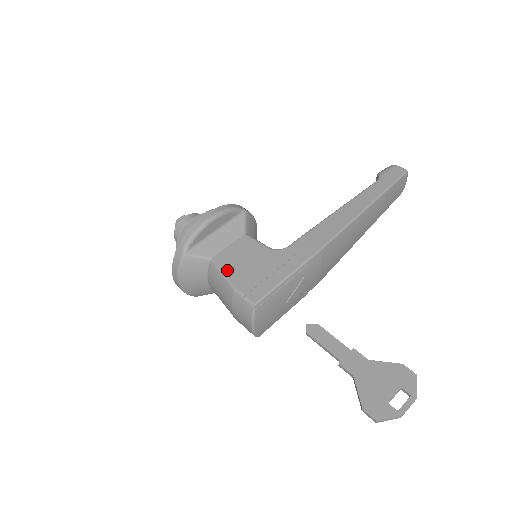
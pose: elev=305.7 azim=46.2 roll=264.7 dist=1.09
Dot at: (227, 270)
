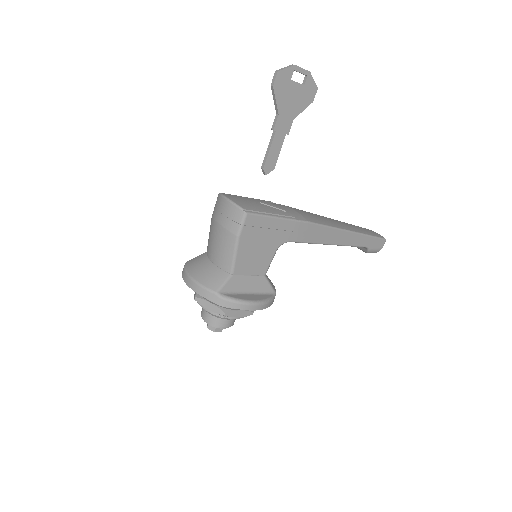
Dot at: occluded
